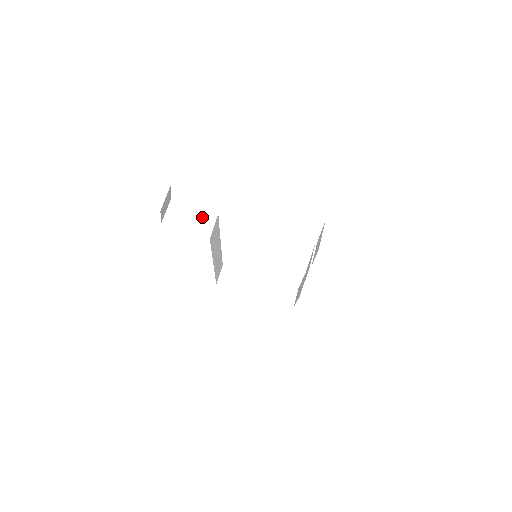
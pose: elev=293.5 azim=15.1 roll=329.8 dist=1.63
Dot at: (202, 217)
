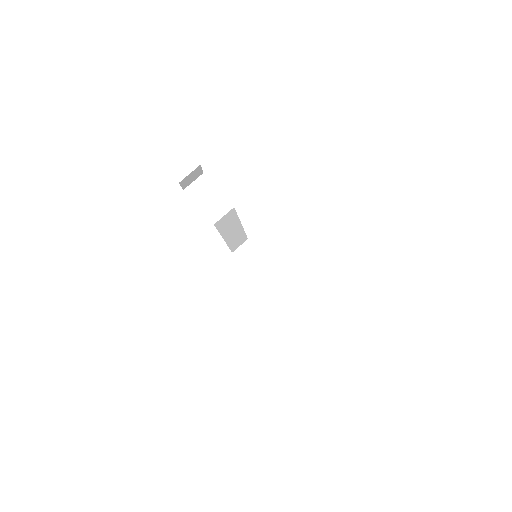
Dot at: (219, 202)
